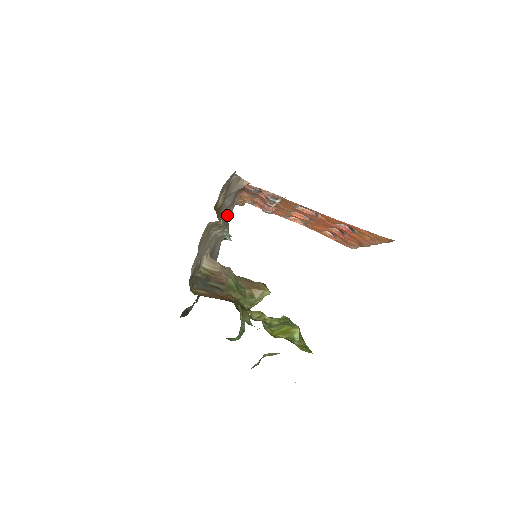
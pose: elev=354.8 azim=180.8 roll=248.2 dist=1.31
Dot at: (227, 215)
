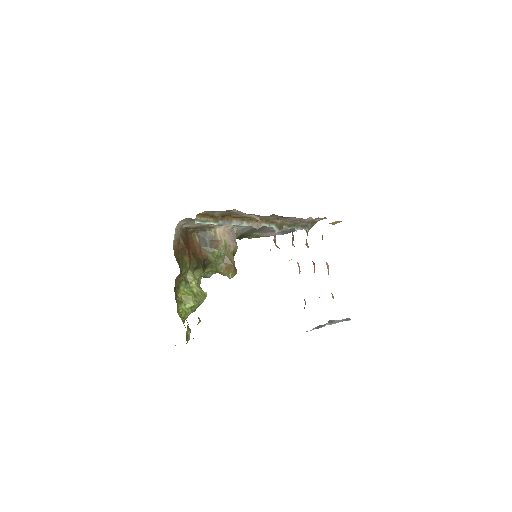
Dot at: occluded
